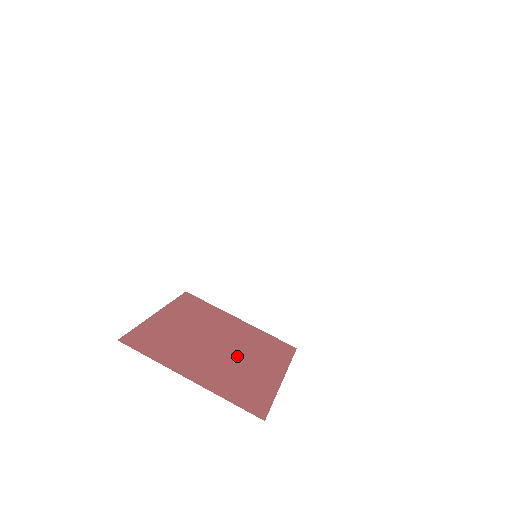
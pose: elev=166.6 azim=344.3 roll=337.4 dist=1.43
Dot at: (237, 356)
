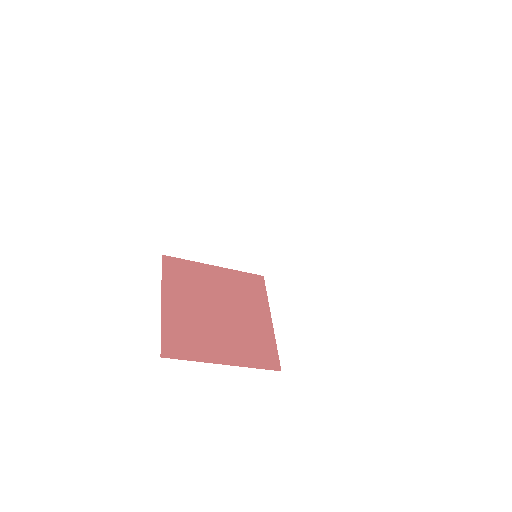
Dot at: (219, 326)
